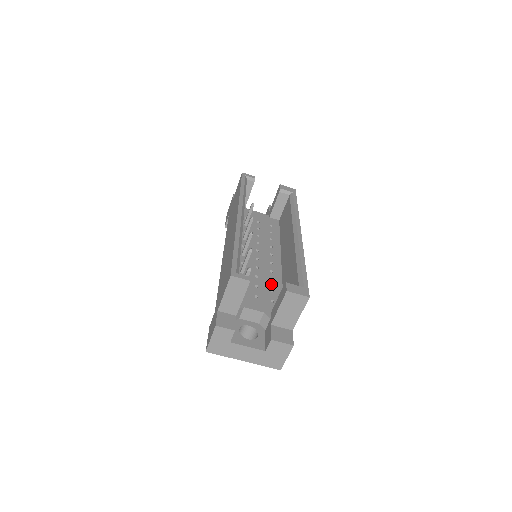
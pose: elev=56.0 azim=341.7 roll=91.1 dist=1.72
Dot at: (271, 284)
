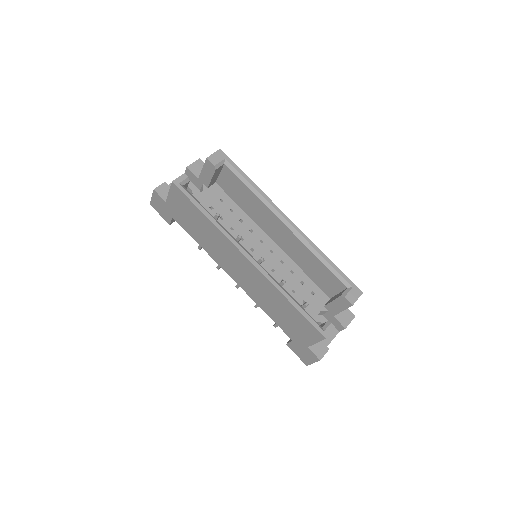
Dot at: (295, 277)
